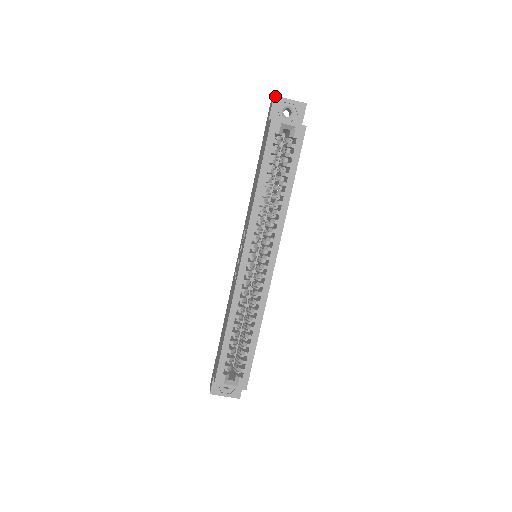
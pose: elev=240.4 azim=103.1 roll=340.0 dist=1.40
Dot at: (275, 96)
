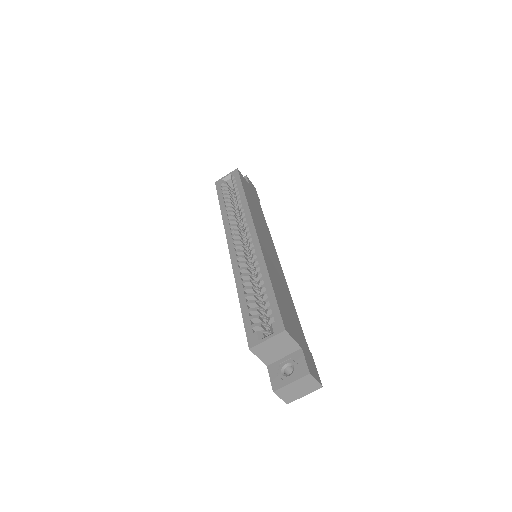
Dot at: occluded
